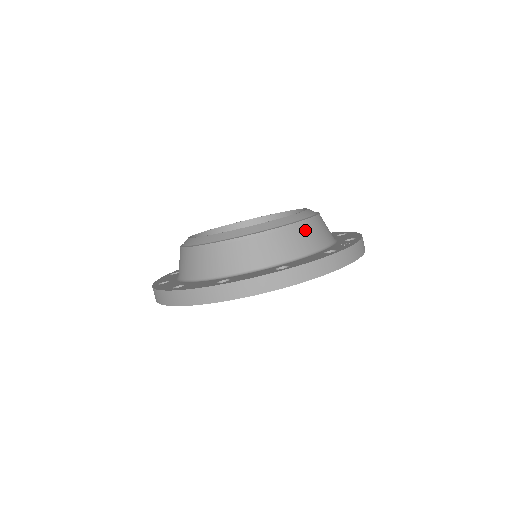
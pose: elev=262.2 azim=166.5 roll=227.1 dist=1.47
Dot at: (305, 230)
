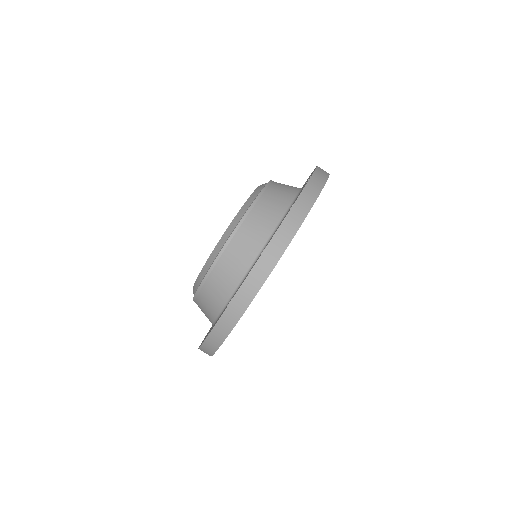
Dot at: occluded
